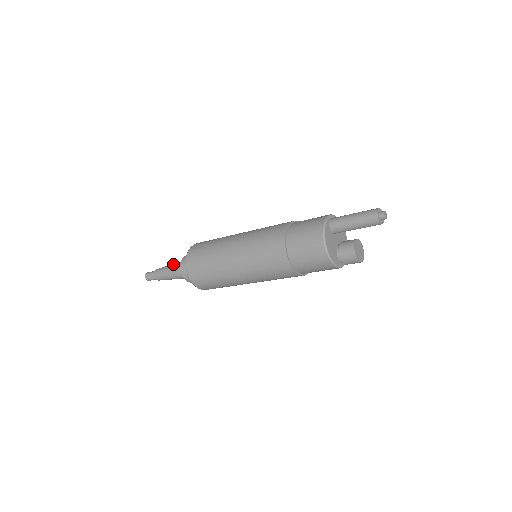
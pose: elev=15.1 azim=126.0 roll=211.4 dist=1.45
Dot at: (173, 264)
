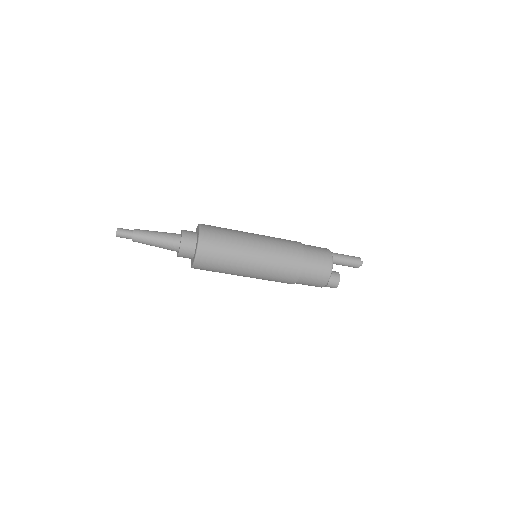
Dot at: occluded
